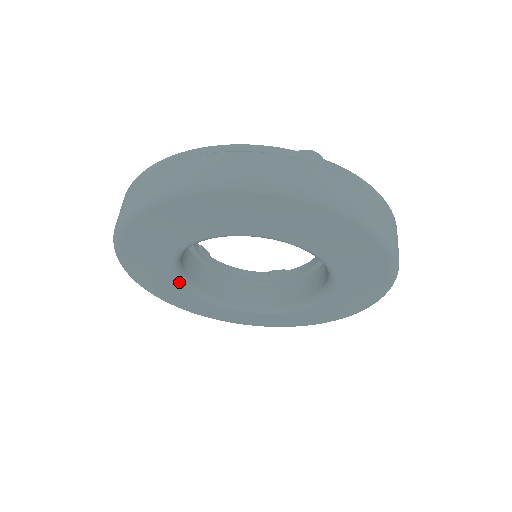
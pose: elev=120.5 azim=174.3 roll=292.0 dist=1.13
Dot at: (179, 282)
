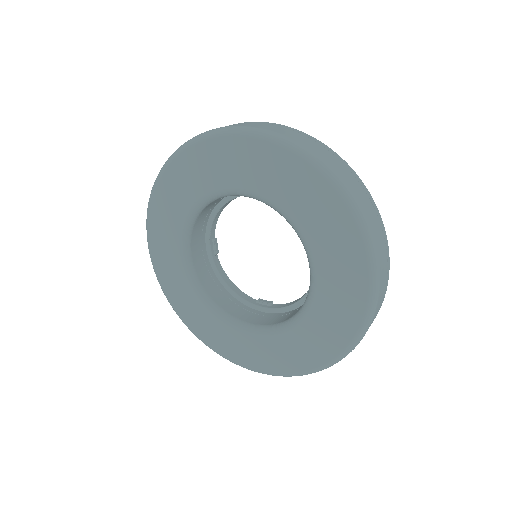
Dot at: (181, 247)
